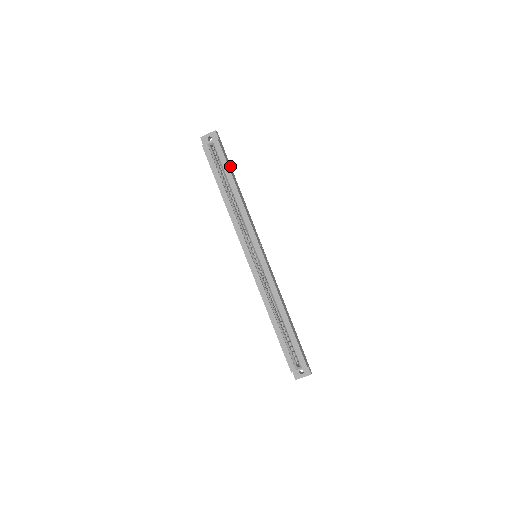
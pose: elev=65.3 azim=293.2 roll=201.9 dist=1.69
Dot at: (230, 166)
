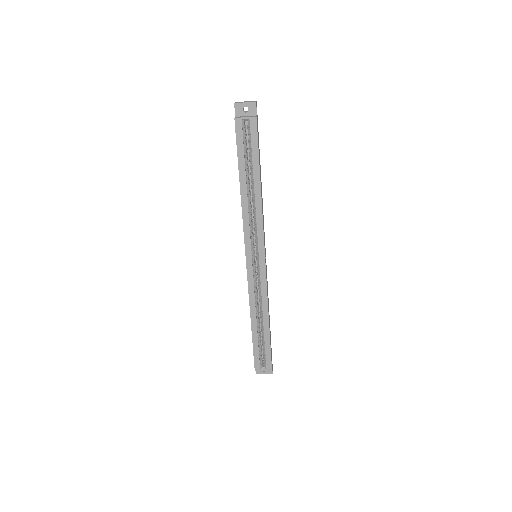
Dot at: (259, 149)
